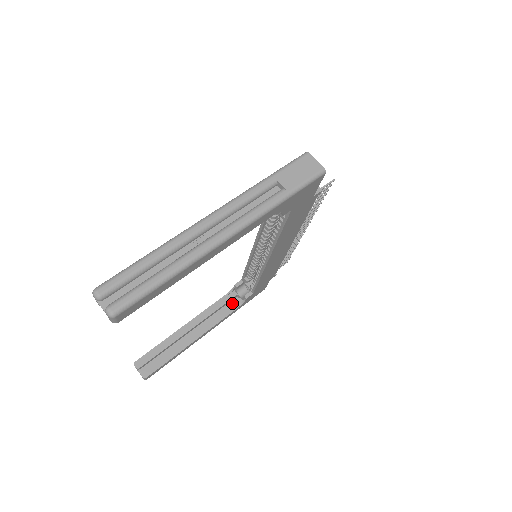
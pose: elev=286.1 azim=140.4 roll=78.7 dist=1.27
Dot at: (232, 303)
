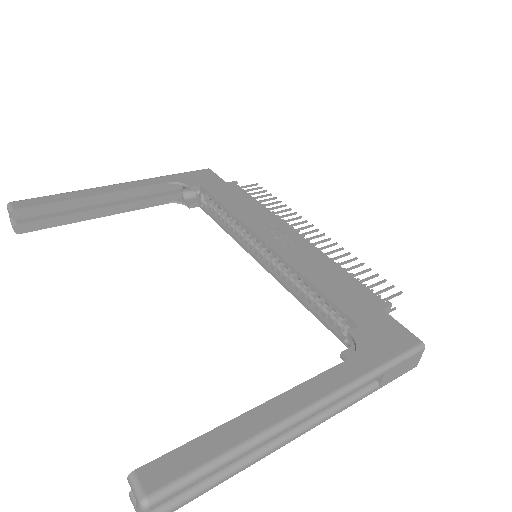
Dot at: (169, 195)
